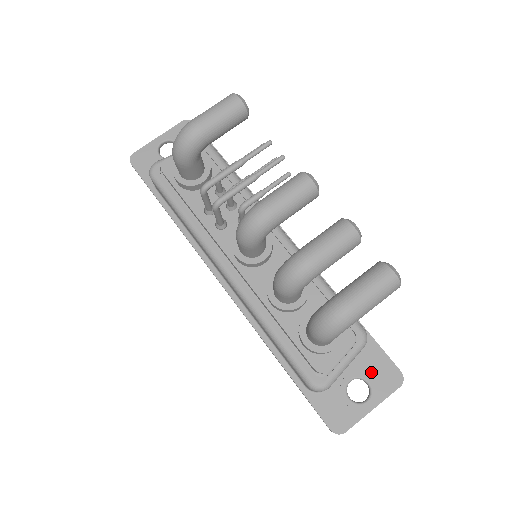
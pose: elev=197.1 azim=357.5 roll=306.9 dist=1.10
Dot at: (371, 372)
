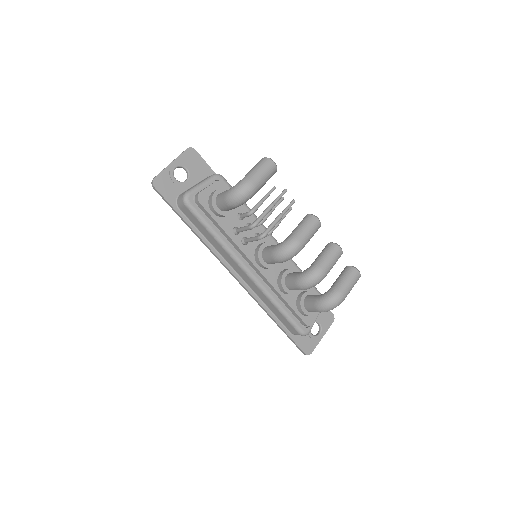
Dot at: (320, 317)
